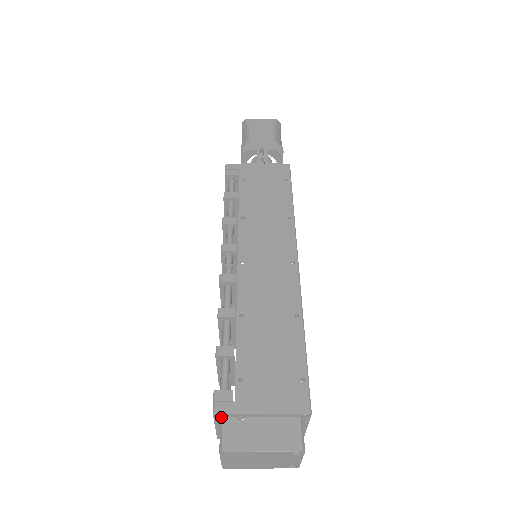
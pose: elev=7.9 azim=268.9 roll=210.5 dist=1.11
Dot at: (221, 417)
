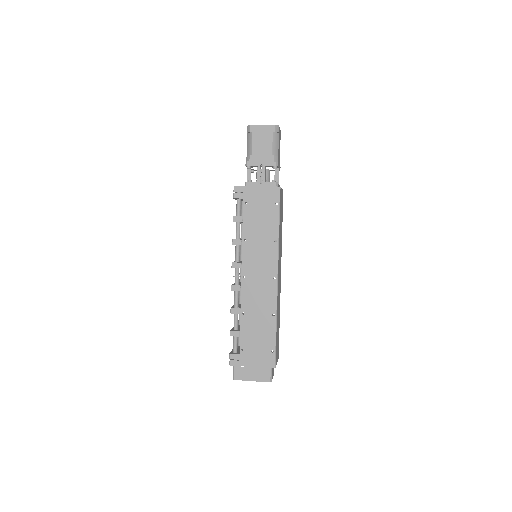
Dot at: (234, 364)
